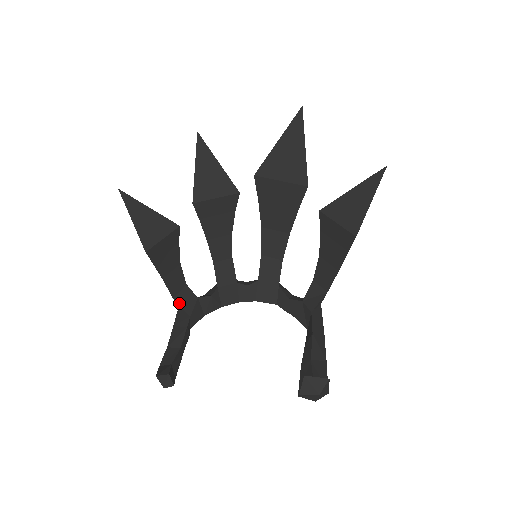
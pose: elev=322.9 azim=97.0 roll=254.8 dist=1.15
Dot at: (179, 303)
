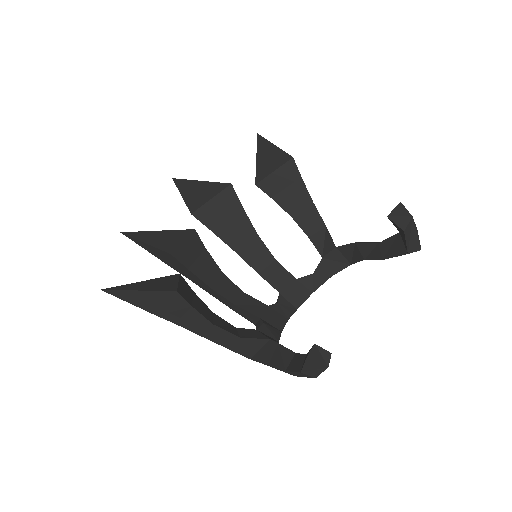
Dot at: (248, 338)
